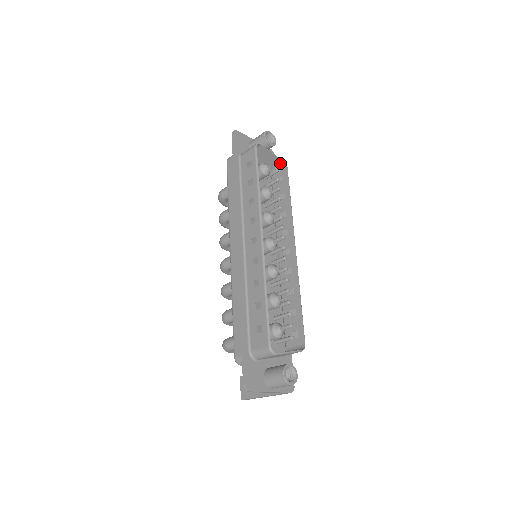
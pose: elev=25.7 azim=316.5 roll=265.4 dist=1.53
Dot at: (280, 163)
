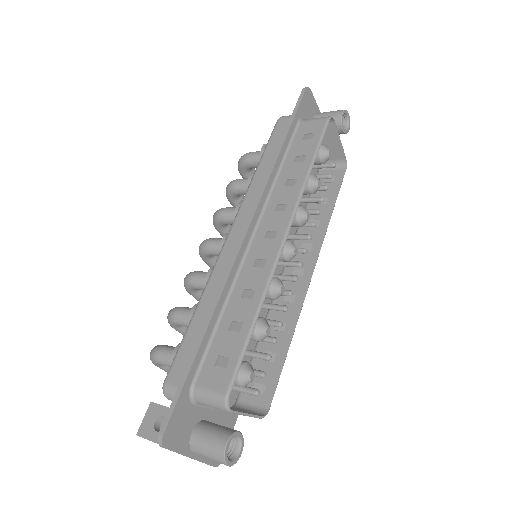
Dot at: (340, 159)
